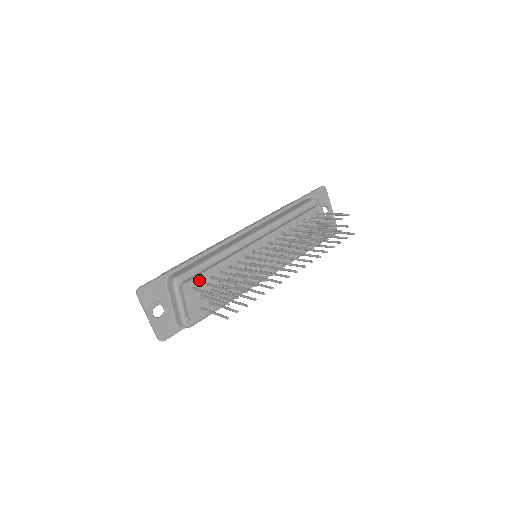
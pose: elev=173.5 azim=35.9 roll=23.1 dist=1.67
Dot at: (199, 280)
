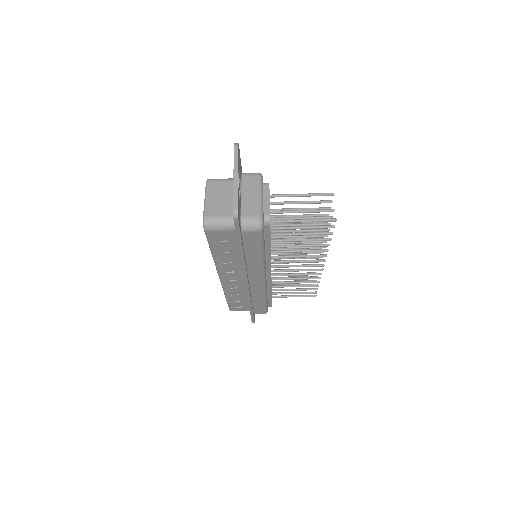
Dot at: occluded
